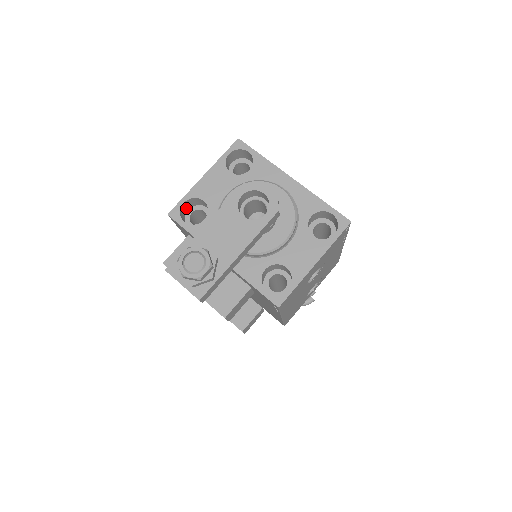
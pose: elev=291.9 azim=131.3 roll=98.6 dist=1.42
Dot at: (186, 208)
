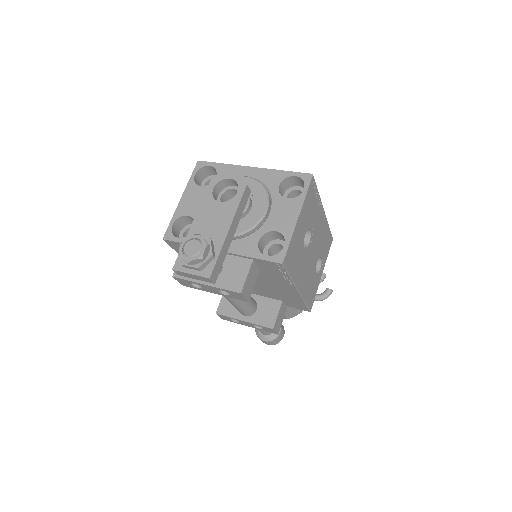
Dot at: (177, 231)
